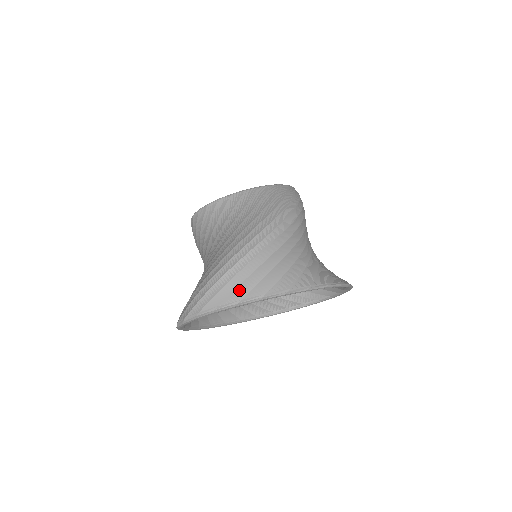
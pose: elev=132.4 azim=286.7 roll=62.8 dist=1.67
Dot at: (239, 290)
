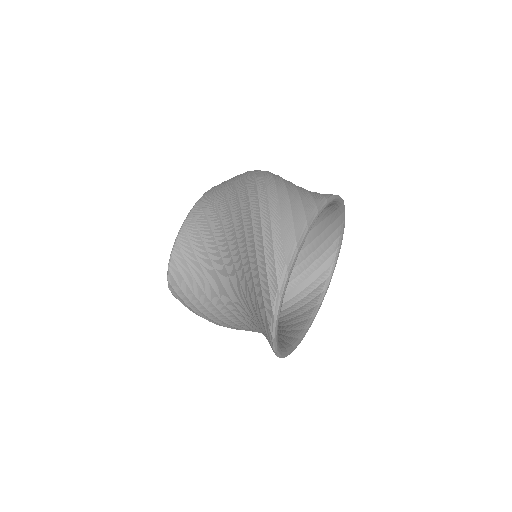
Dot at: (296, 214)
